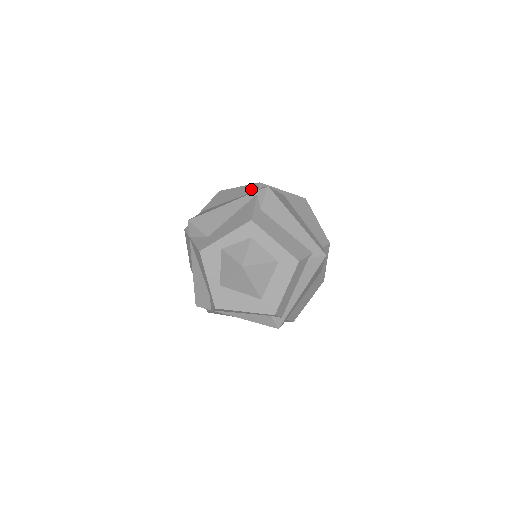
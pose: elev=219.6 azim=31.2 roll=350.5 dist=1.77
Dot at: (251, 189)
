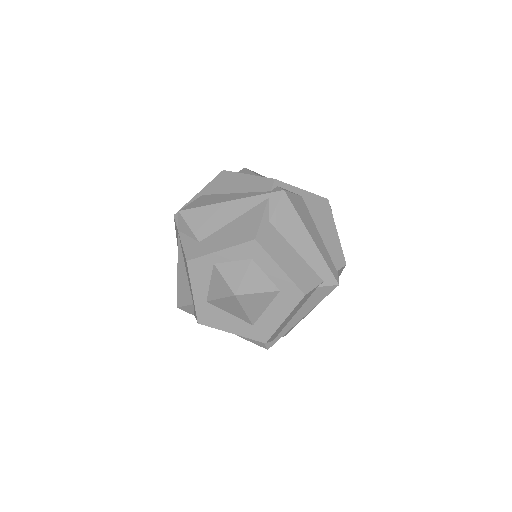
Dot at: (262, 186)
